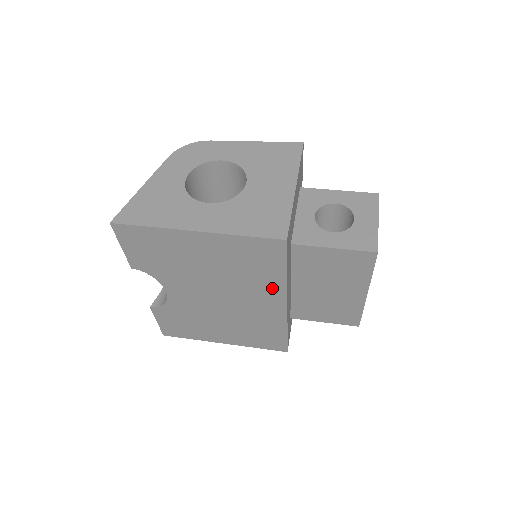
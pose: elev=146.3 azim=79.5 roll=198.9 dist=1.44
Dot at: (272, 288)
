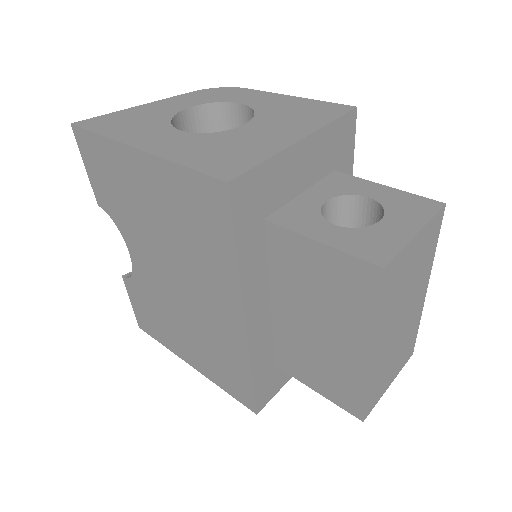
Dot at: (224, 280)
